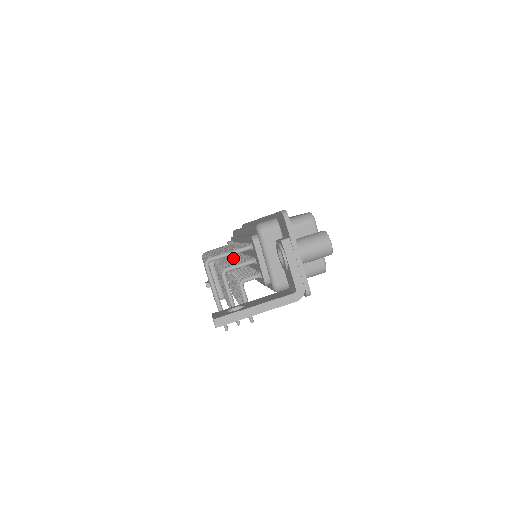
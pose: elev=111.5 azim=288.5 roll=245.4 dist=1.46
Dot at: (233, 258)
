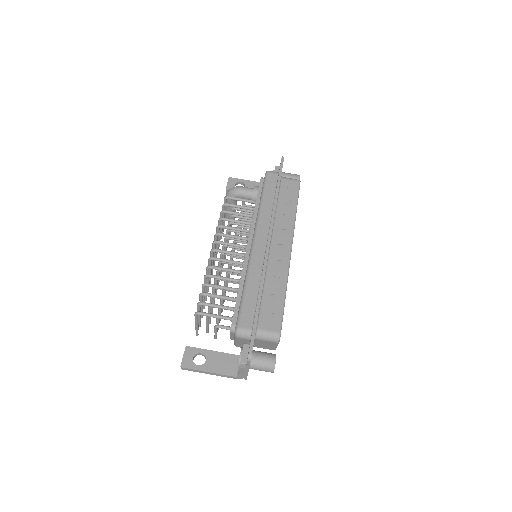
Dot at: occluded
